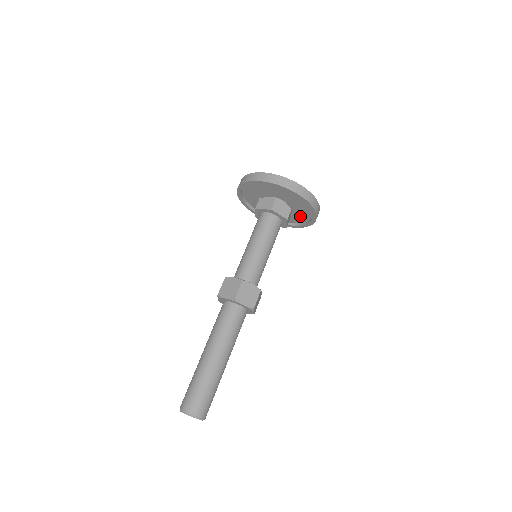
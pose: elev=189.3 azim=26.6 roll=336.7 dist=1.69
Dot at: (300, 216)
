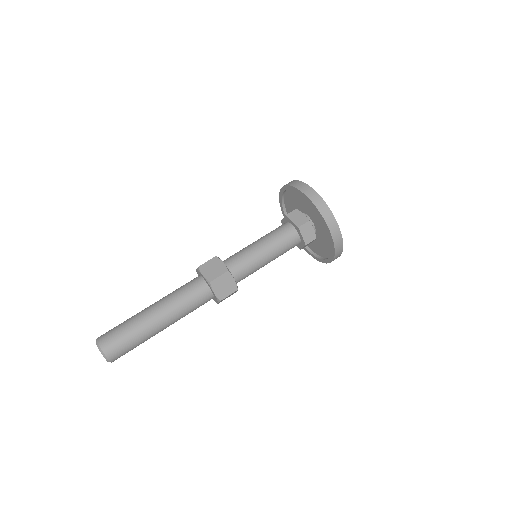
Dot at: (319, 248)
